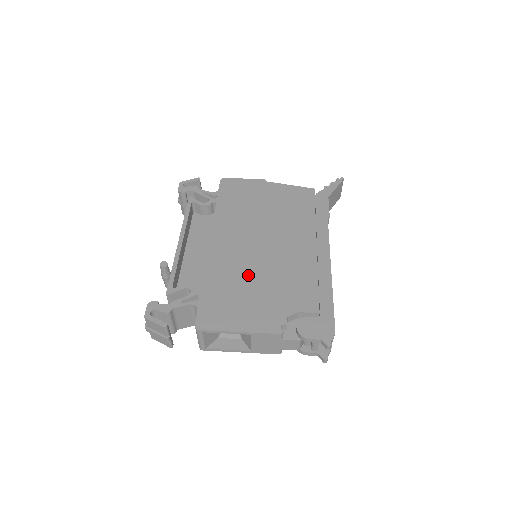
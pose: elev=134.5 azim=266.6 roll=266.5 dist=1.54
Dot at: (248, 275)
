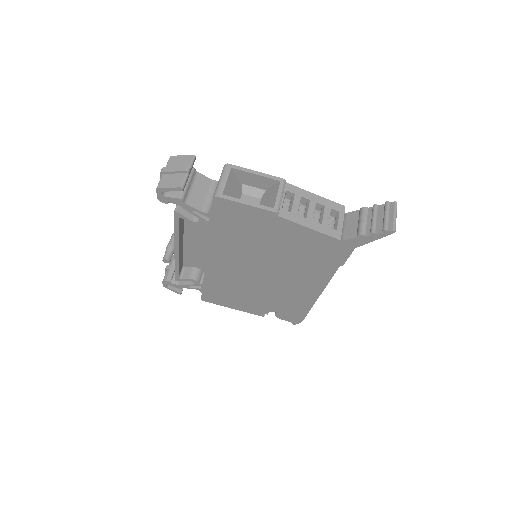
Dot at: (242, 287)
